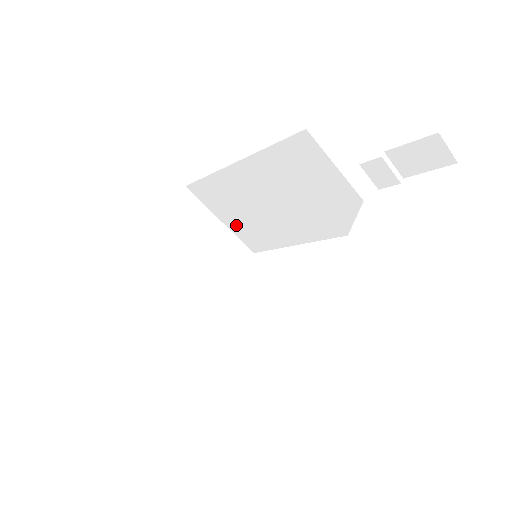
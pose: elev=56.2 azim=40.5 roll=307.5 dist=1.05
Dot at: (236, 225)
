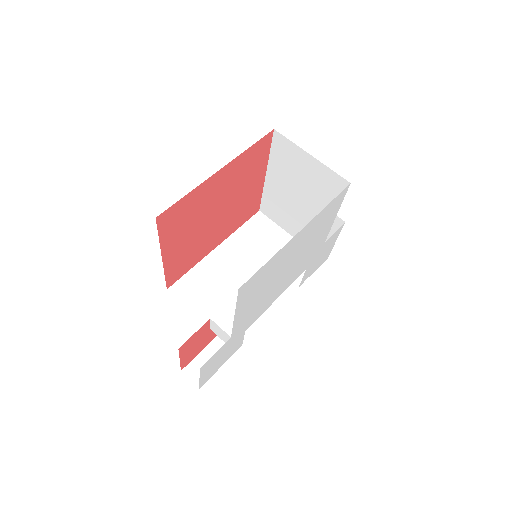
Dot at: (212, 314)
